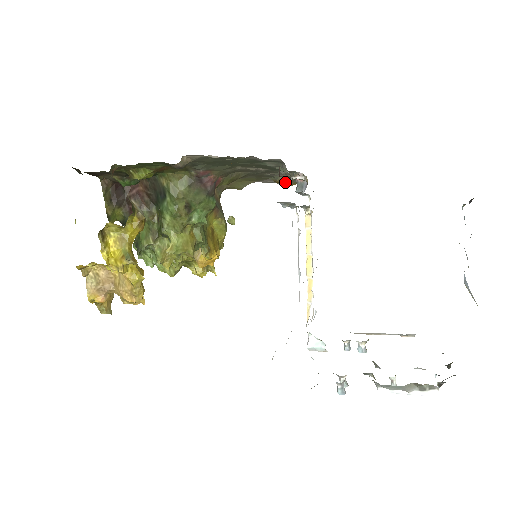
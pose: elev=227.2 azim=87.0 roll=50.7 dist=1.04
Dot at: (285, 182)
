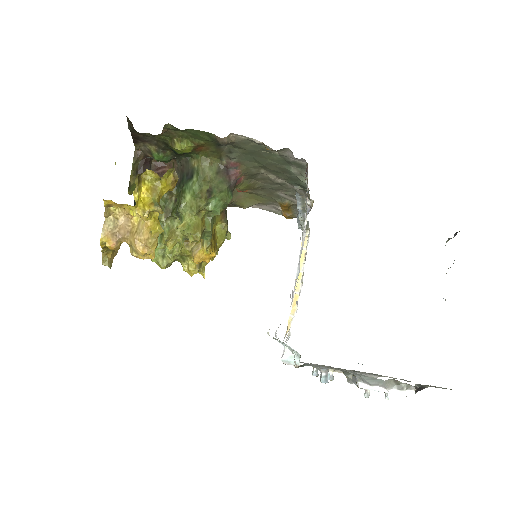
Dot at: (288, 208)
